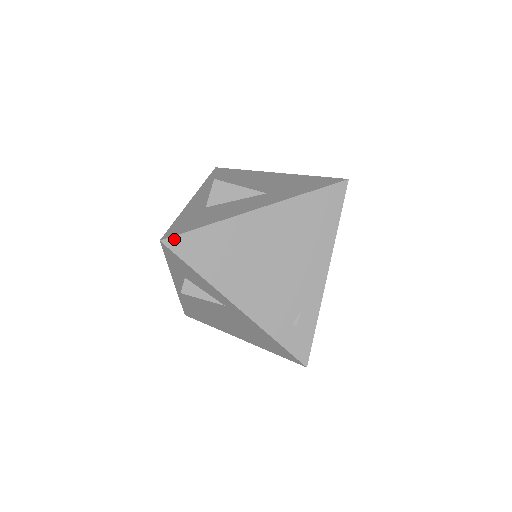
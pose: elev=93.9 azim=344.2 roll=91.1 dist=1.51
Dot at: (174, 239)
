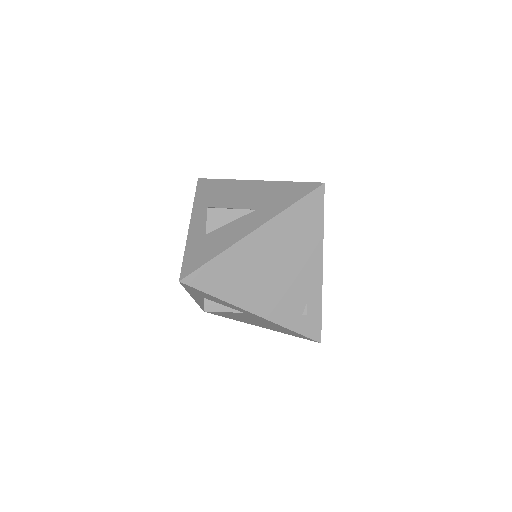
Dot at: (190, 277)
